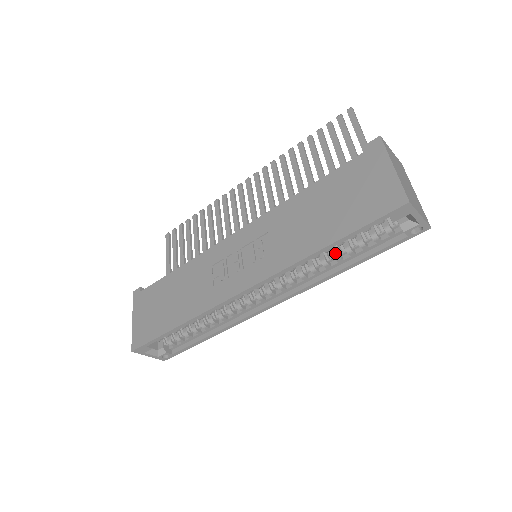
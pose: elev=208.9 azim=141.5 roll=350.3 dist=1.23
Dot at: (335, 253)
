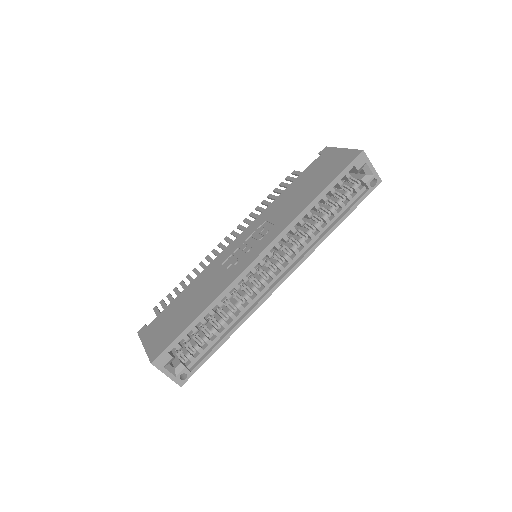
Dot at: (323, 215)
